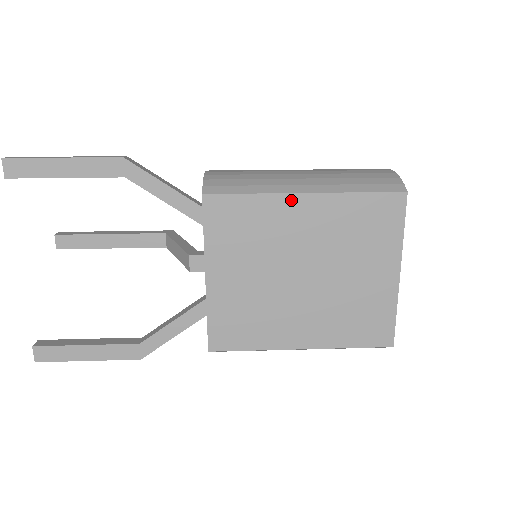
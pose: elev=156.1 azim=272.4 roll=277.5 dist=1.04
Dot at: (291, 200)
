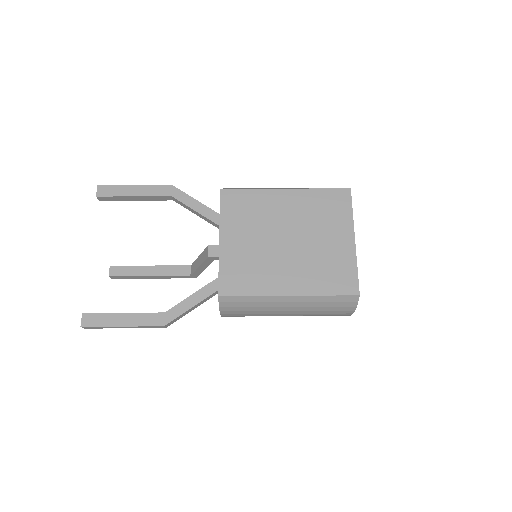
Dot at: (276, 193)
